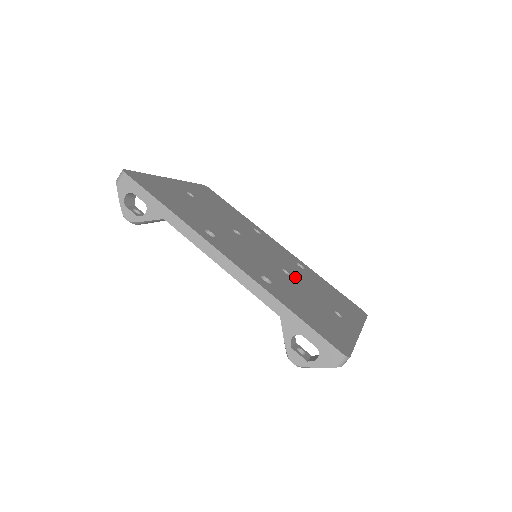
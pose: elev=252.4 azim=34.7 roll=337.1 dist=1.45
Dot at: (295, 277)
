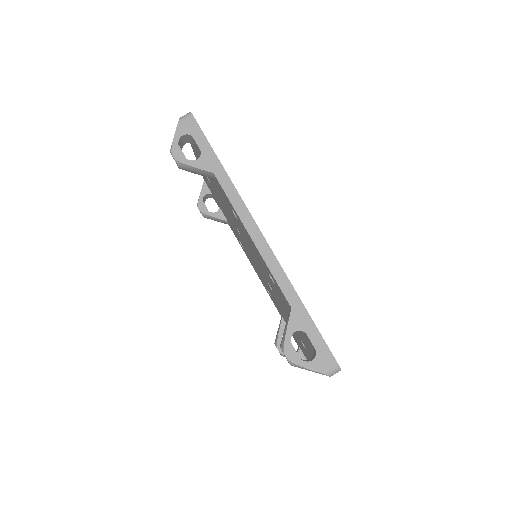
Dot at: occluded
